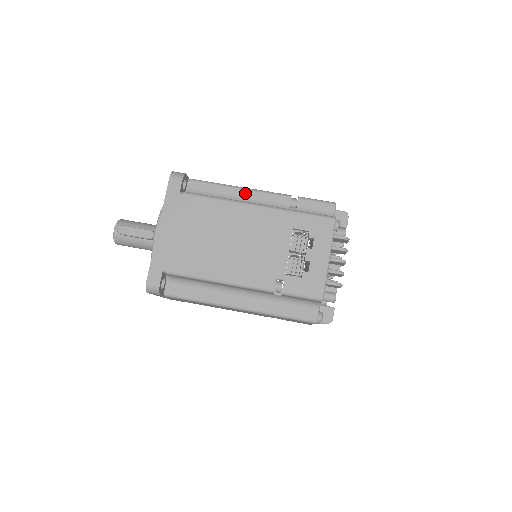
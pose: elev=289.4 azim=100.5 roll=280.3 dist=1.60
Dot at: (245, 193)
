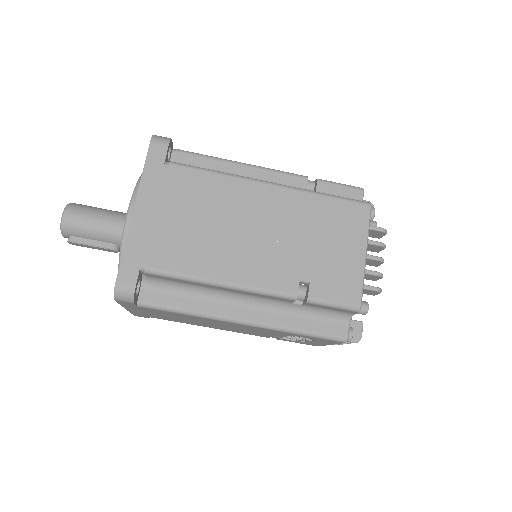
Dot at: (229, 290)
